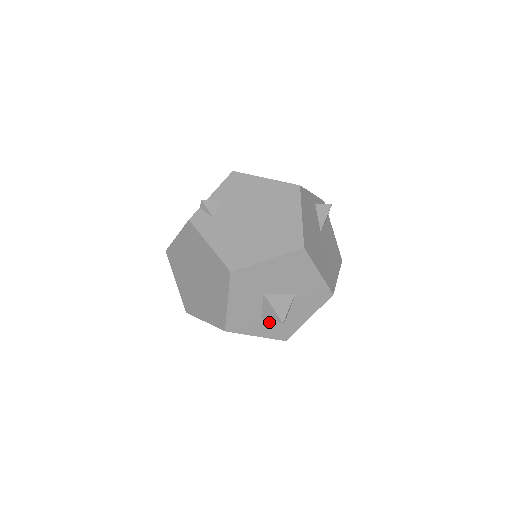
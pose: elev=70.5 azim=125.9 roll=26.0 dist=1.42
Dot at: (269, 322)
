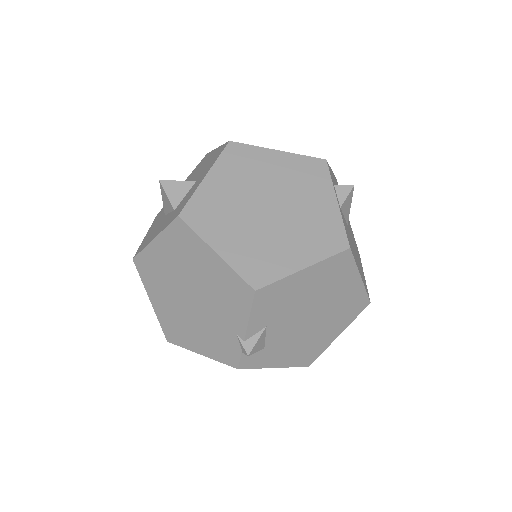
Dot at: occluded
